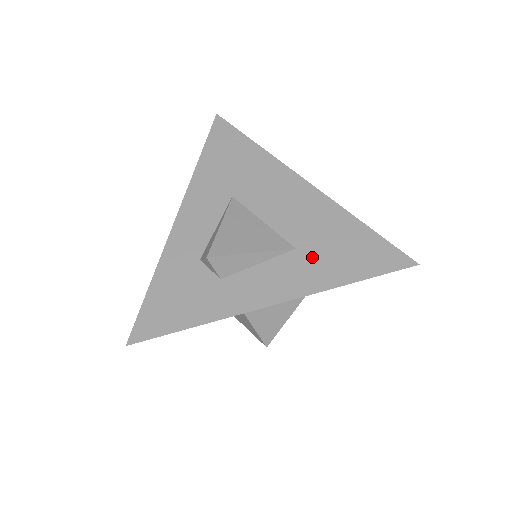
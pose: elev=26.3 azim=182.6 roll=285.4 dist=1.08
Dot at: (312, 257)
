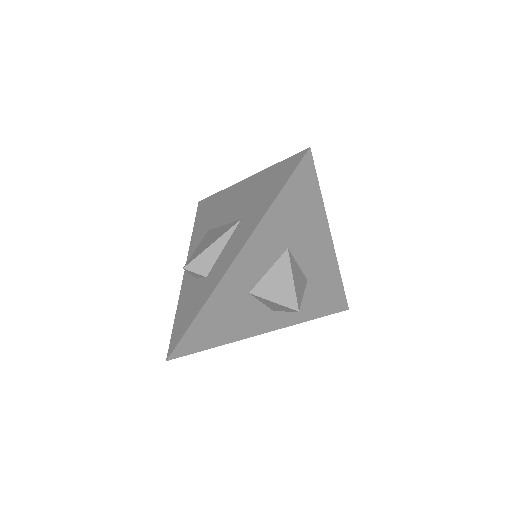
Dot at: (250, 214)
